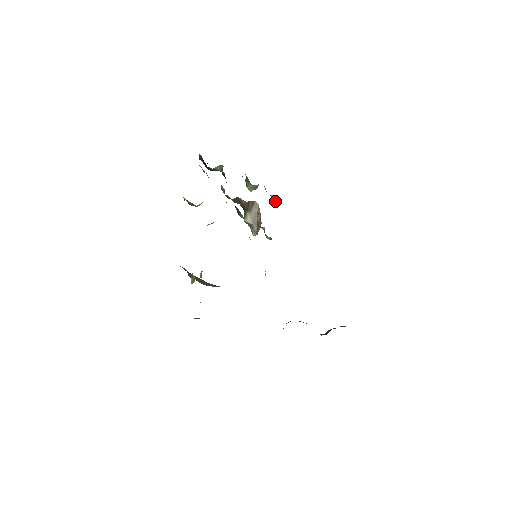
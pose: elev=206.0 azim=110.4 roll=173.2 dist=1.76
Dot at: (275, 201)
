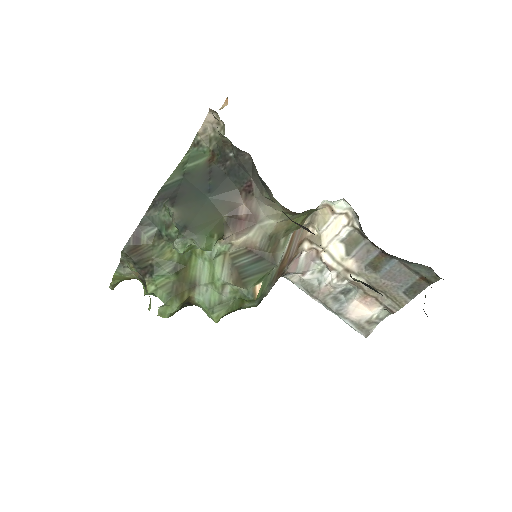
Dot at: occluded
